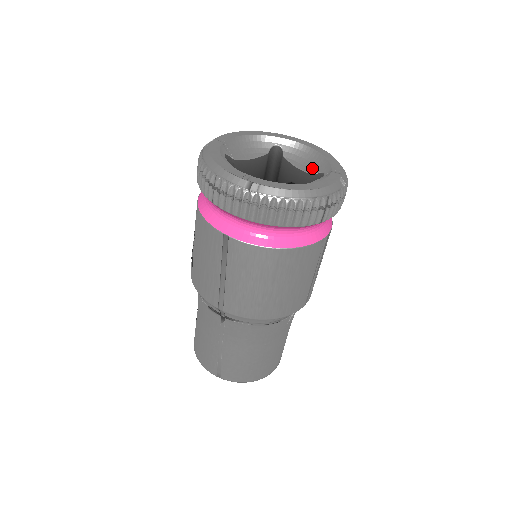
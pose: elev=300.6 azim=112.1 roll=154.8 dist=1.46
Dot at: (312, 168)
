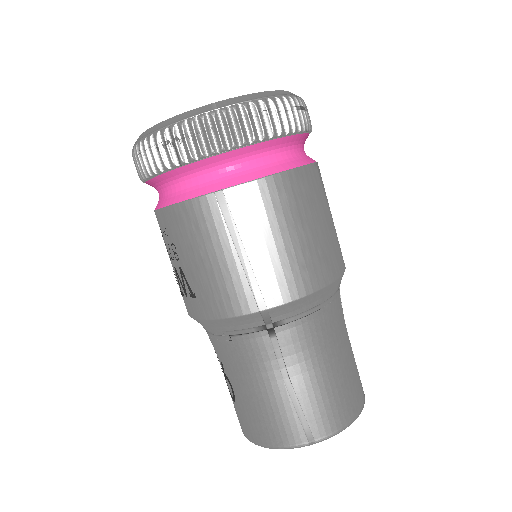
Dot at: occluded
